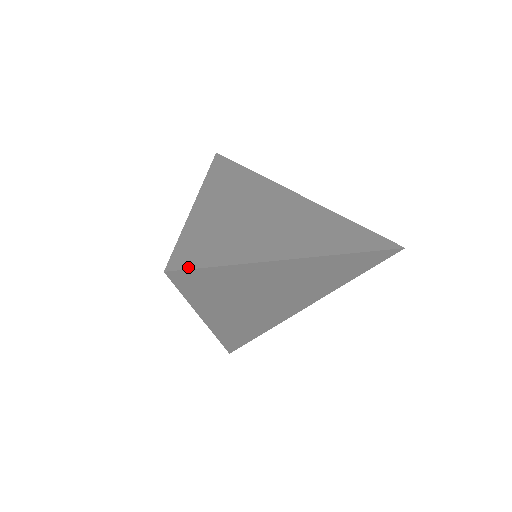
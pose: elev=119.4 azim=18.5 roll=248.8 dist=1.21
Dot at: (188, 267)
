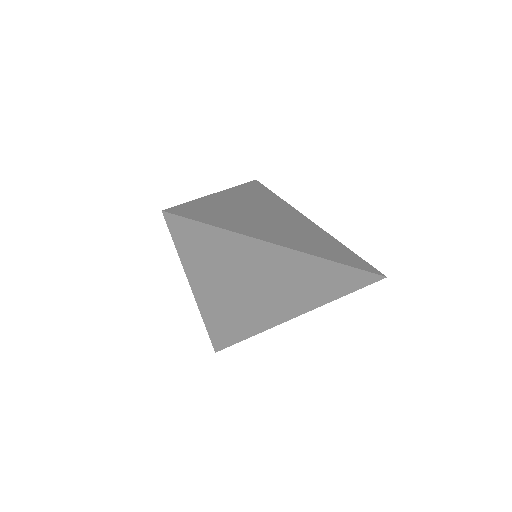
Dot at: (182, 215)
